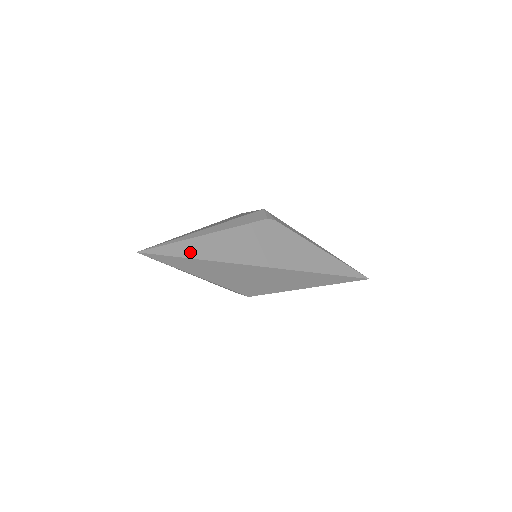
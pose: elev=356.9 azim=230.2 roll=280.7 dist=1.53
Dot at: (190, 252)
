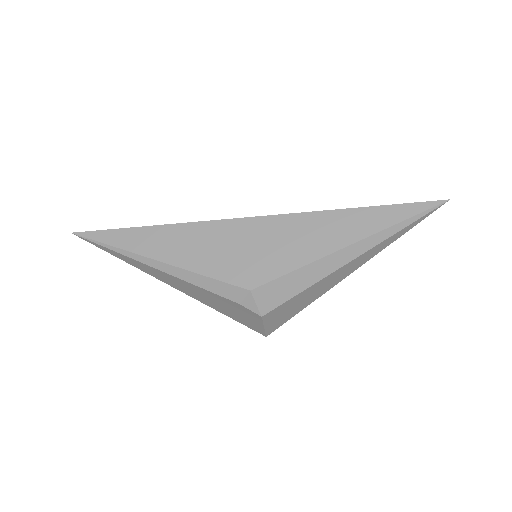
Dot at: occluded
